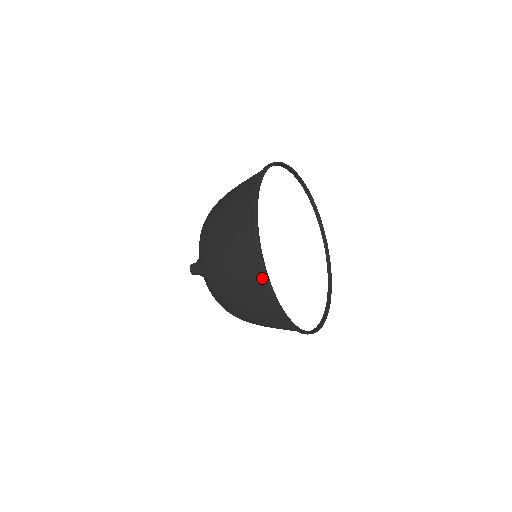
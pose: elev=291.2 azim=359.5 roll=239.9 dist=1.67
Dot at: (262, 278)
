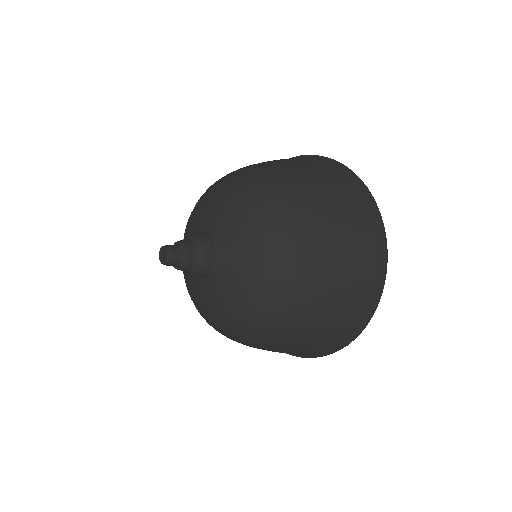
Dot at: (376, 224)
